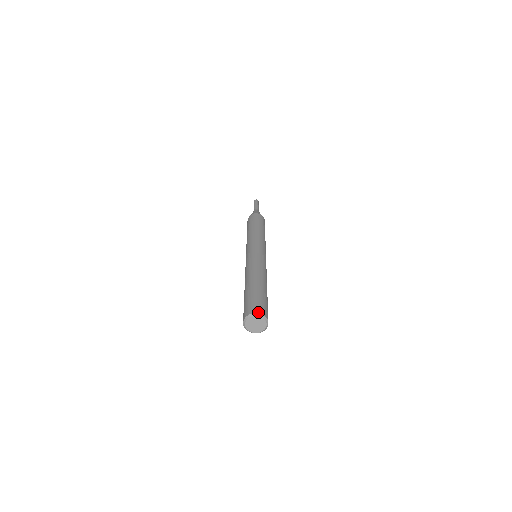
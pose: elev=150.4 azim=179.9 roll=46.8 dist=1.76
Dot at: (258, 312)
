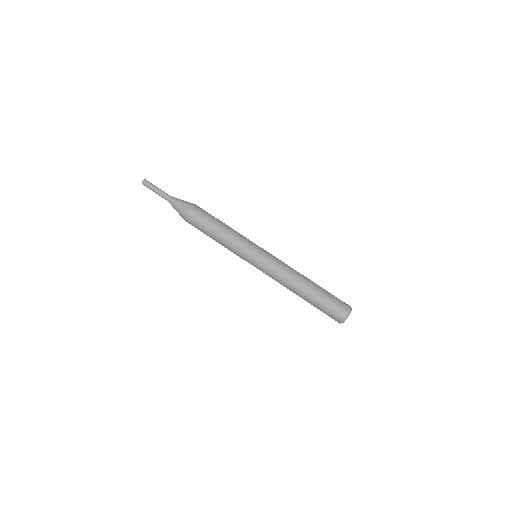
Dot at: (348, 312)
